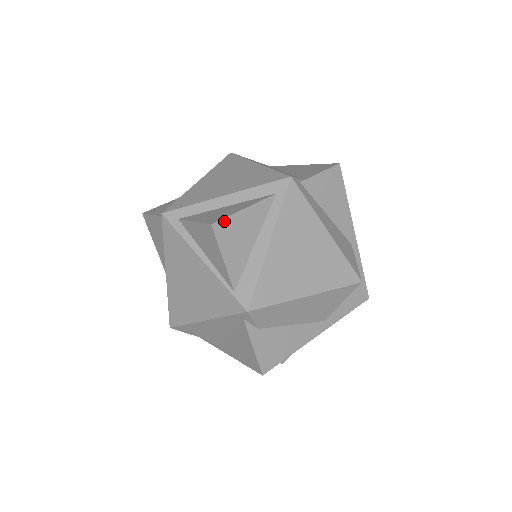
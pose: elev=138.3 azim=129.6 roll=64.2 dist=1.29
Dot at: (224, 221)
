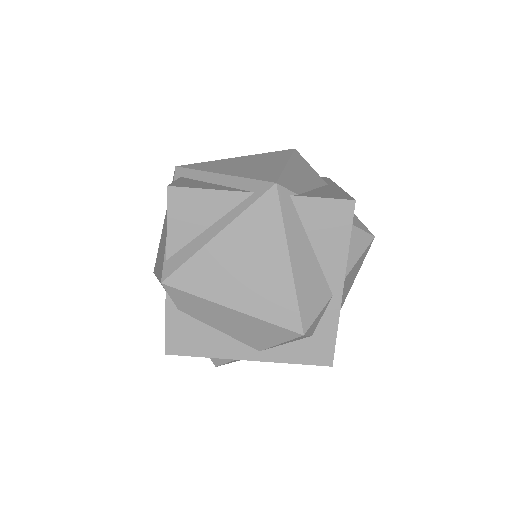
Dot at: (182, 190)
